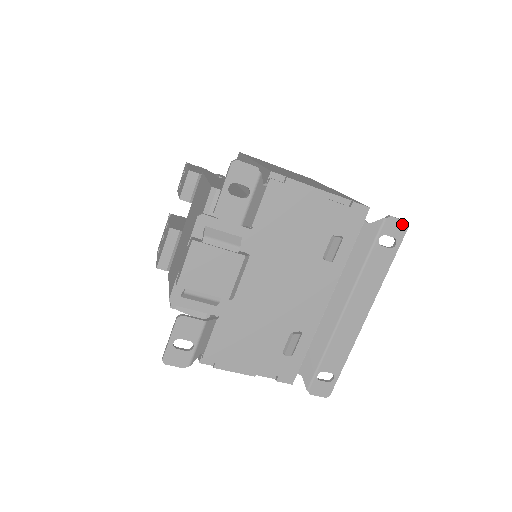
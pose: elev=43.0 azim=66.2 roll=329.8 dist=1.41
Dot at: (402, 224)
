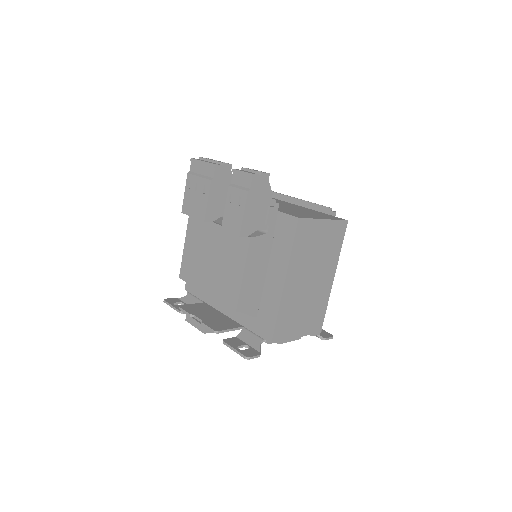
Dot at: (329, 338)
